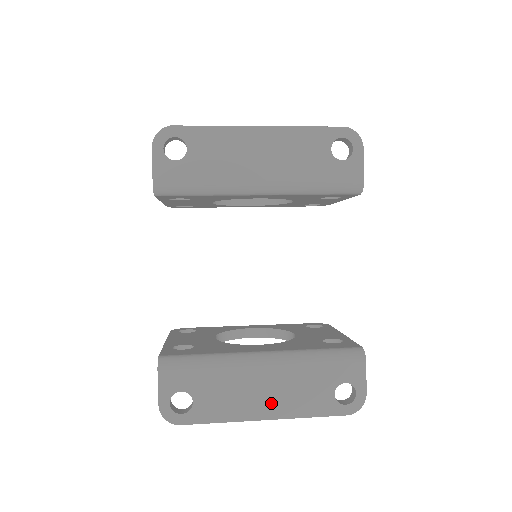
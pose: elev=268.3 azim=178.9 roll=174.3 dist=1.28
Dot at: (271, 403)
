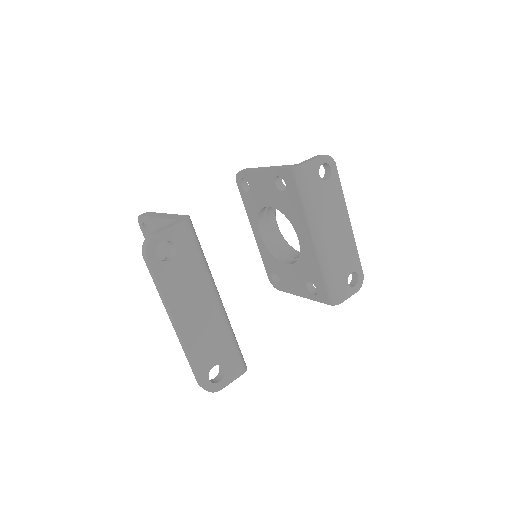
Dot at: (191, 323)
